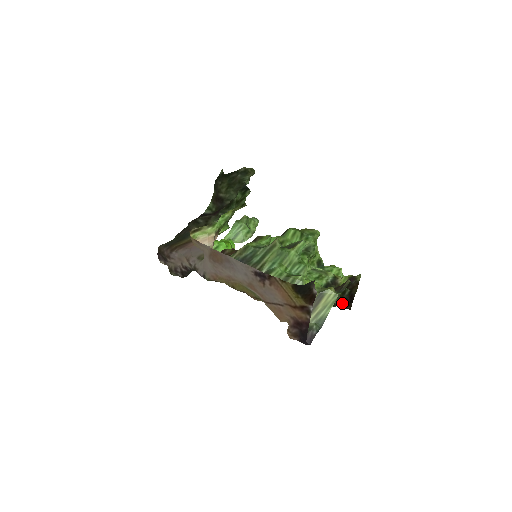
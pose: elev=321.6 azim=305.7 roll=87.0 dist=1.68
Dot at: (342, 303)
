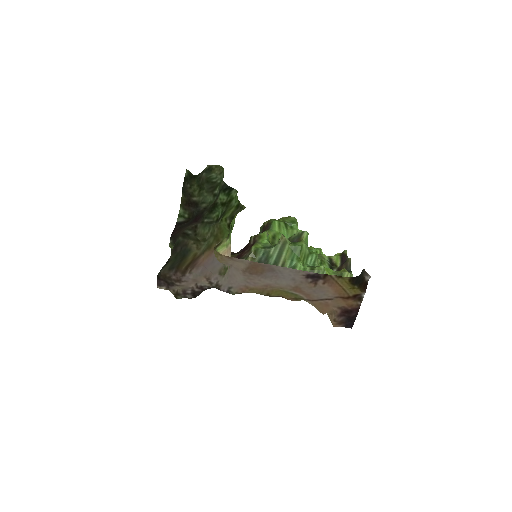
Dot at: occluded
